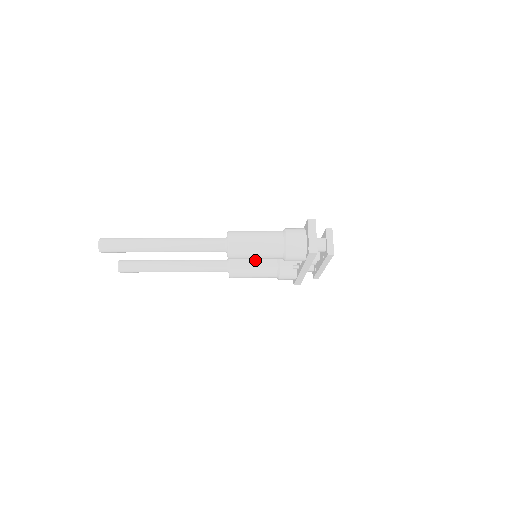
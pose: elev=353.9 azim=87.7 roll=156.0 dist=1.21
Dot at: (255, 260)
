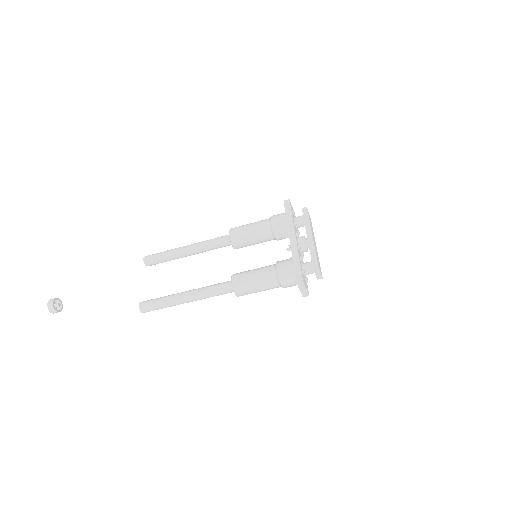
Dot at: occluded
